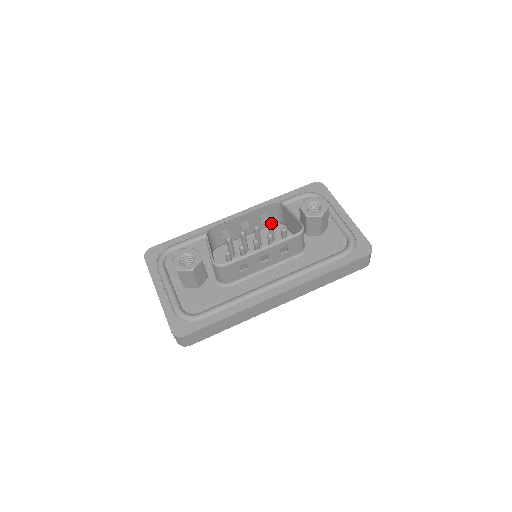
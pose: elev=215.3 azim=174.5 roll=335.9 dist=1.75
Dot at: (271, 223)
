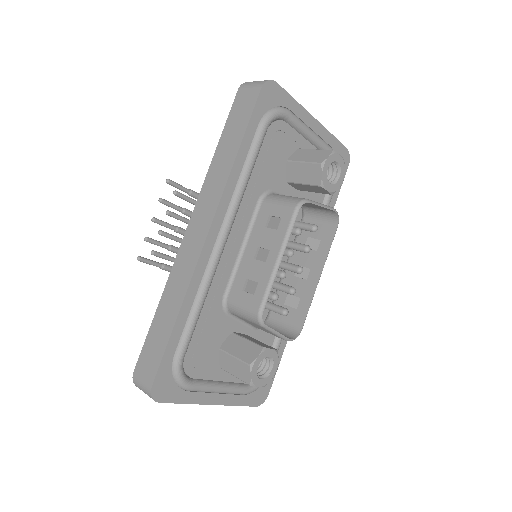
Dot at: occluded
